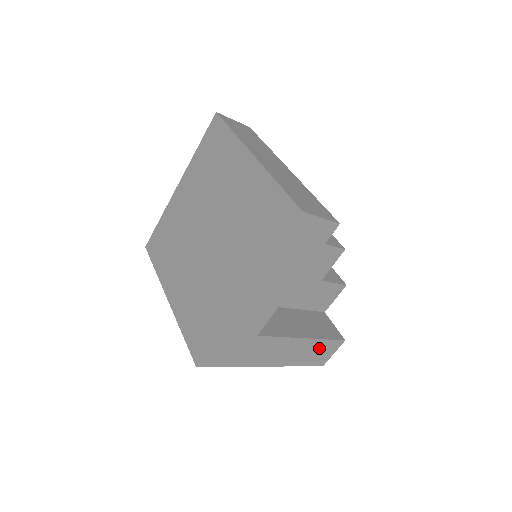
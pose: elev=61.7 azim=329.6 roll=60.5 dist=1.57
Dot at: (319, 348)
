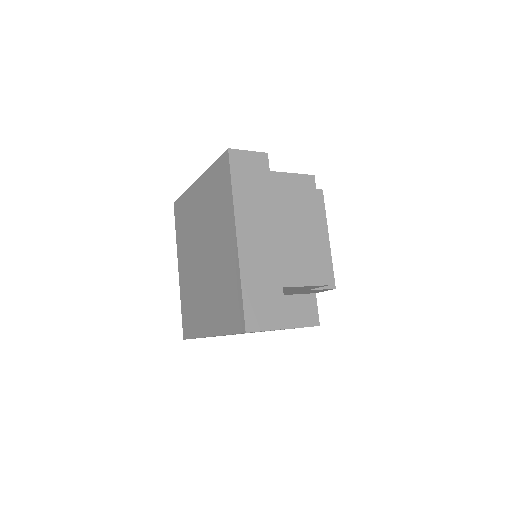
Dot at: occluded
